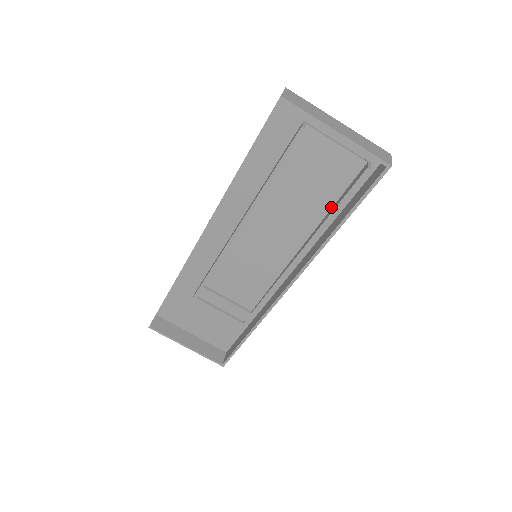
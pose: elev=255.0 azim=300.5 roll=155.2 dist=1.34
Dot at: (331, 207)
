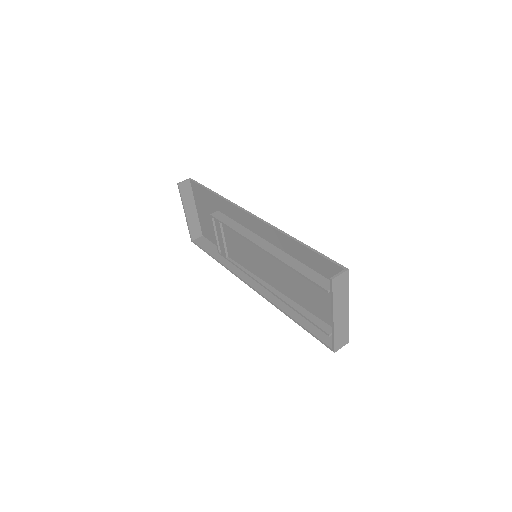
Dot at: (304, 307)
